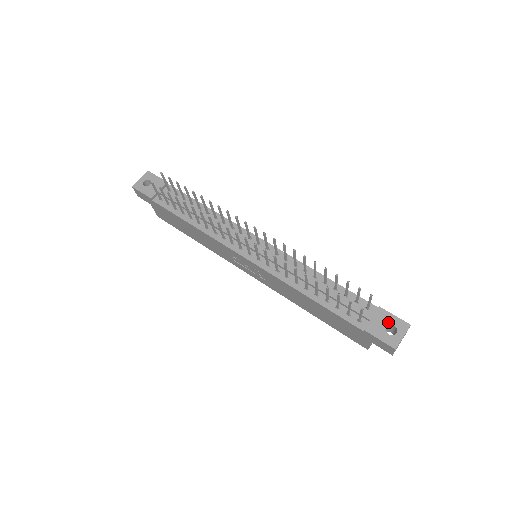
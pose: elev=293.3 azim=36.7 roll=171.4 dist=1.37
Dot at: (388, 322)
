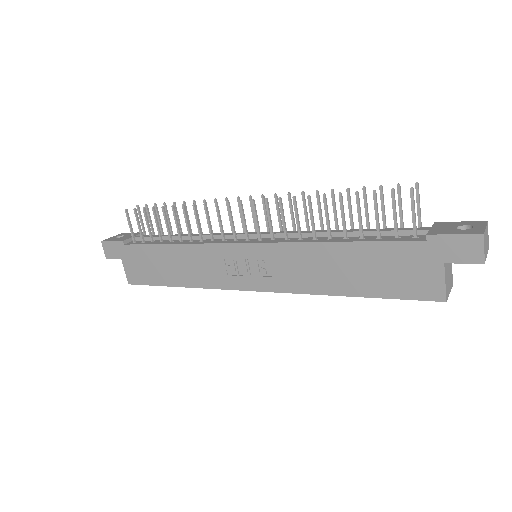
Dot at: (455, 225)
